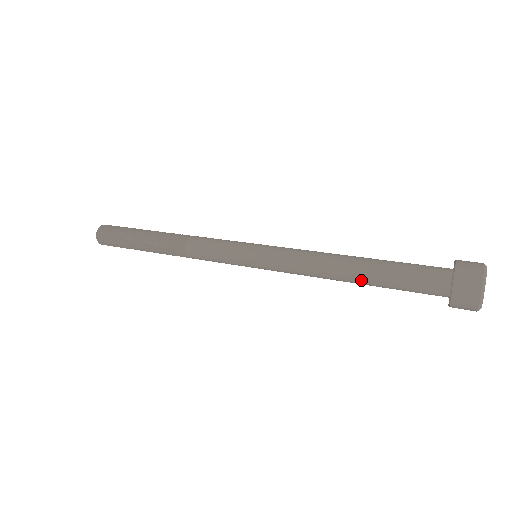
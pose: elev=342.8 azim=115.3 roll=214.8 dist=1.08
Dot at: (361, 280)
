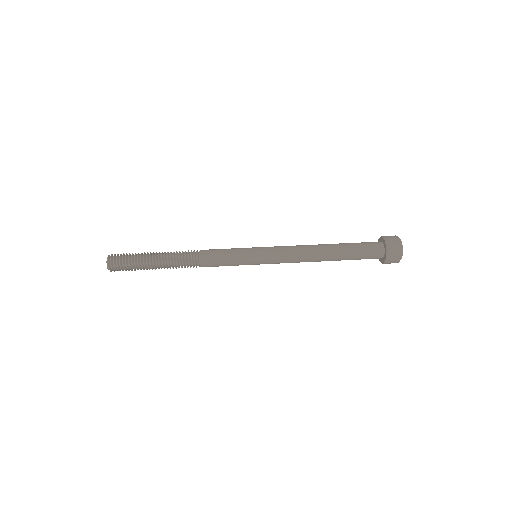
Dot at: (333, 259)
